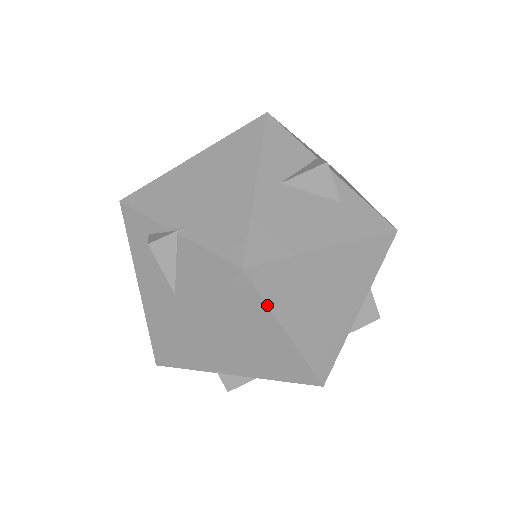
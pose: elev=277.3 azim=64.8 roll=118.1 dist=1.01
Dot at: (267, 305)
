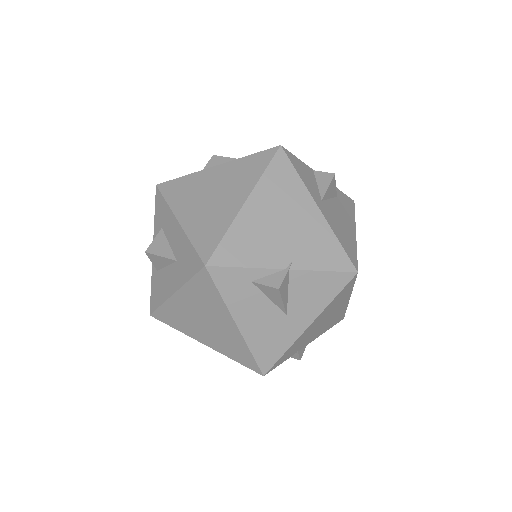
Dot at: occluded
